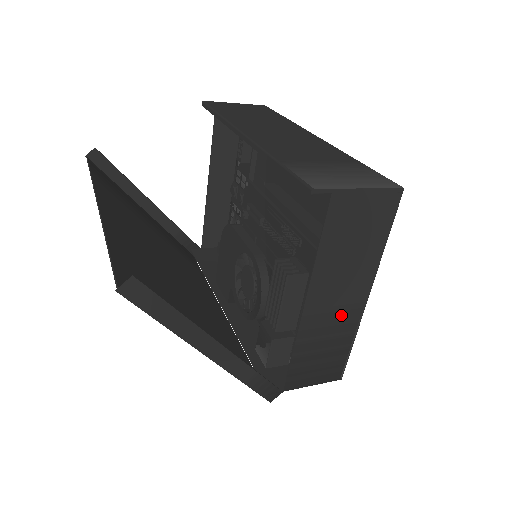
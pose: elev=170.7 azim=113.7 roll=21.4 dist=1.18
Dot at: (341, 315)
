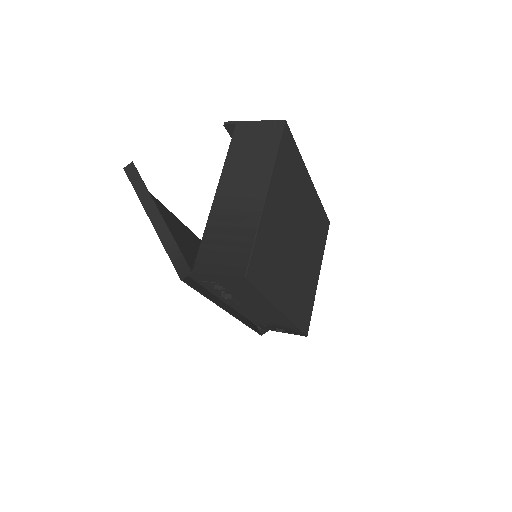
Dot at: (244, 207)
